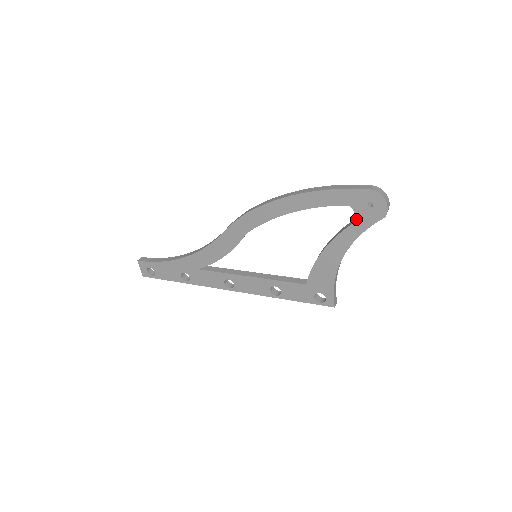
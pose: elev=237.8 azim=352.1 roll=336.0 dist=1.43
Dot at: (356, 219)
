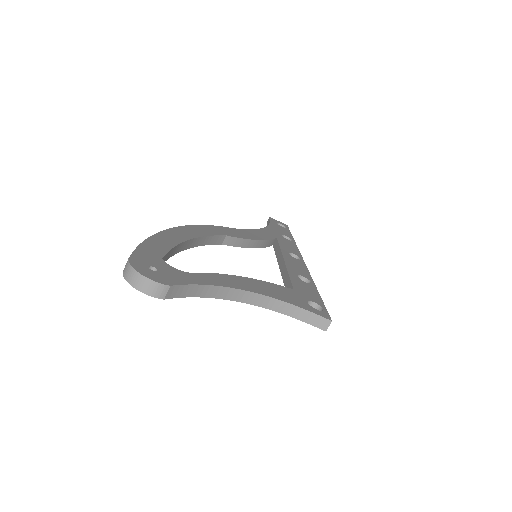
Dot at: occluded
